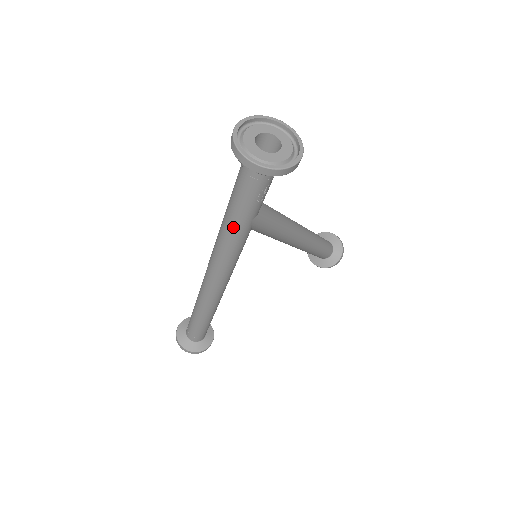
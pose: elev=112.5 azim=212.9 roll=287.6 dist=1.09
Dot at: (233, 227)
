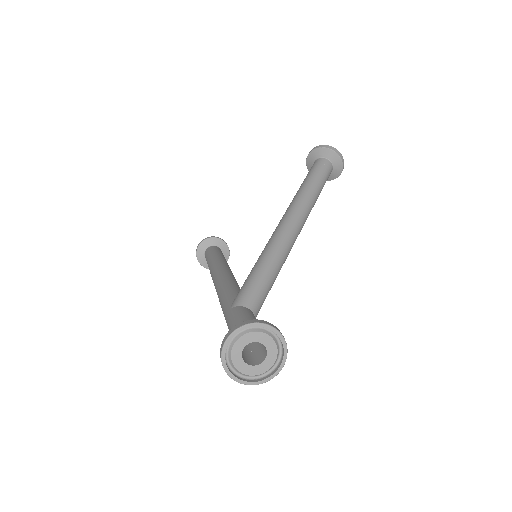
Dot at: occluded
